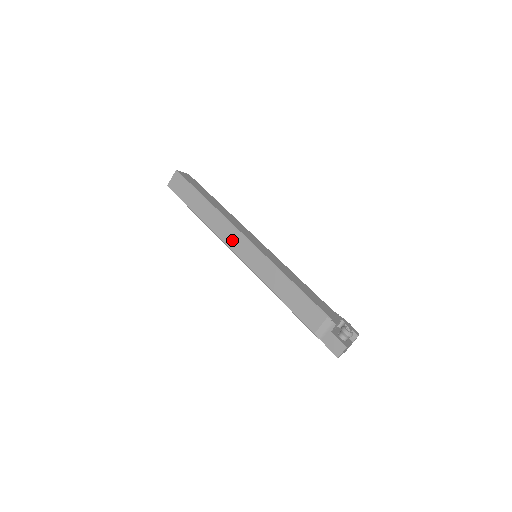
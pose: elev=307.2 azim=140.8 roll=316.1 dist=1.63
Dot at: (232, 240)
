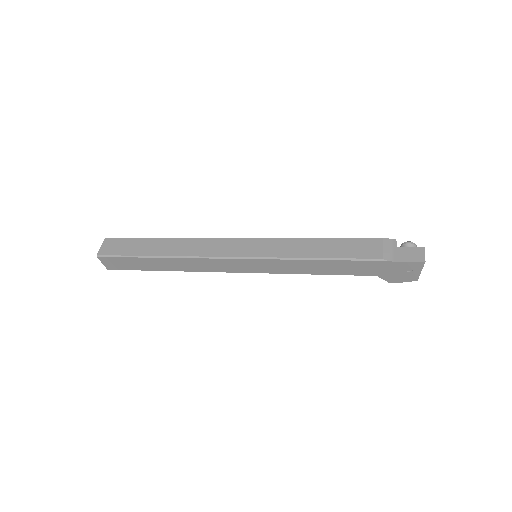
Dot at: (221, 248)
